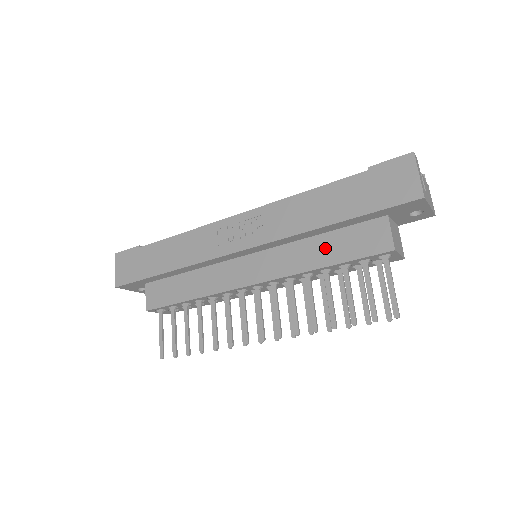
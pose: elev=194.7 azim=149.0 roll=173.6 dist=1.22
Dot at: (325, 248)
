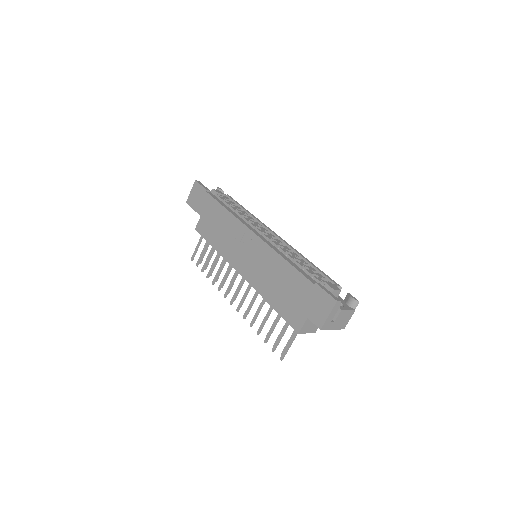
Dot at: (277, 295)
